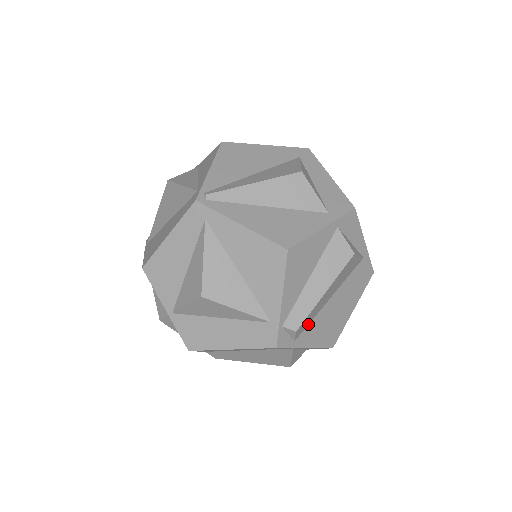
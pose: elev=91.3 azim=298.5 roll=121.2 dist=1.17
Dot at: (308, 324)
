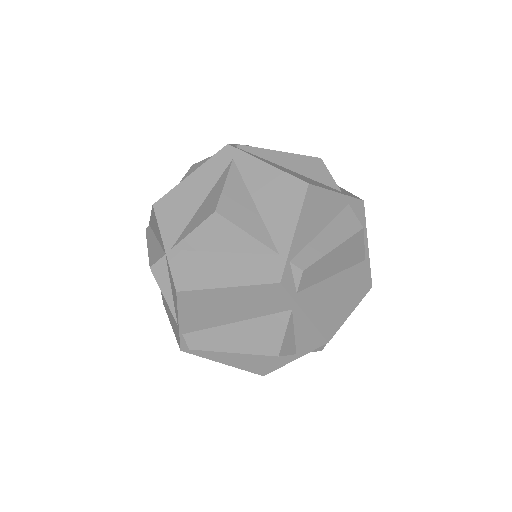
Dot at: (311, 285)
